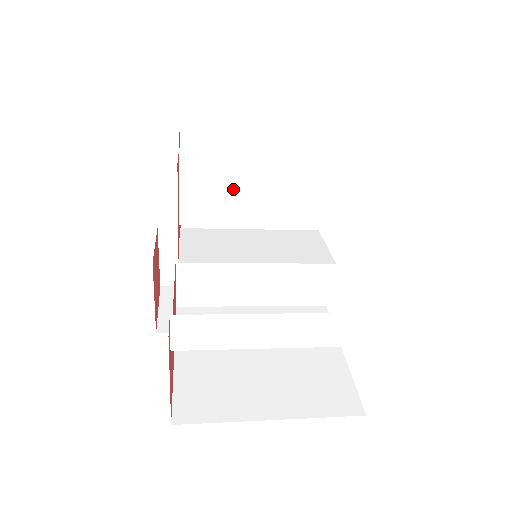
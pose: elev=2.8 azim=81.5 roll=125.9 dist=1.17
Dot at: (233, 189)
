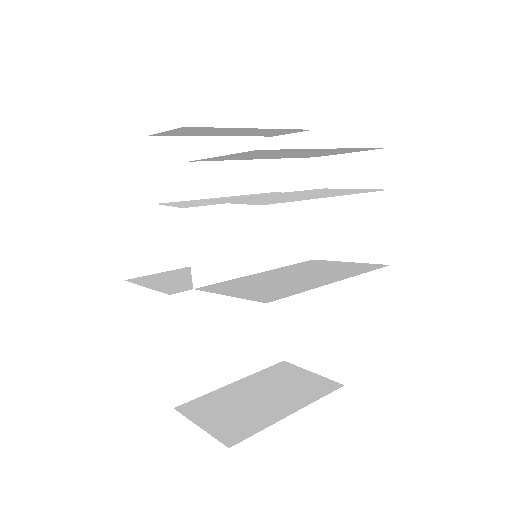
Dot at: occluded
